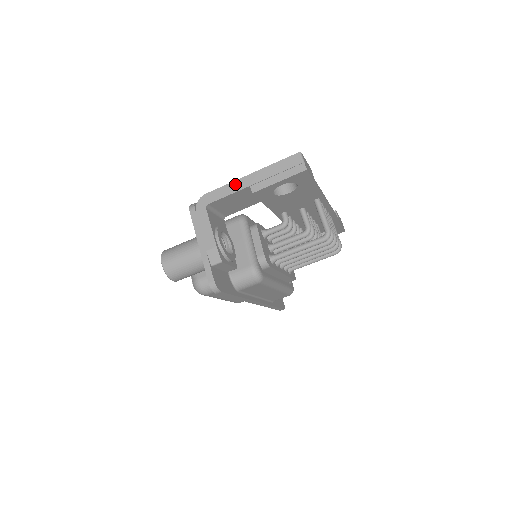
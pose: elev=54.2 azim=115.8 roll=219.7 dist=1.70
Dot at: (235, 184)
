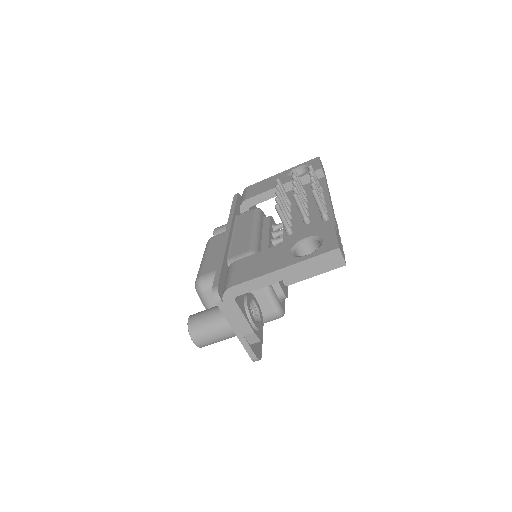
Dot at: (265, 278)
